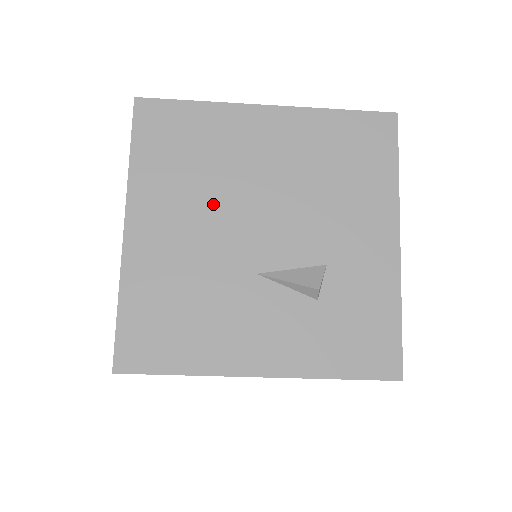
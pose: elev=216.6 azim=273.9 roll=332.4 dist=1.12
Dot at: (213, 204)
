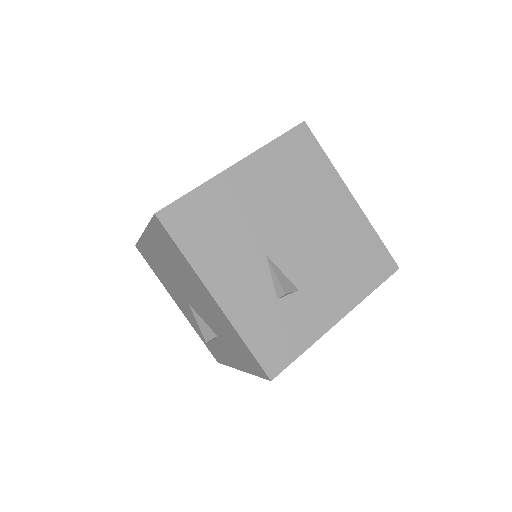
Dot at: (283, 203)
